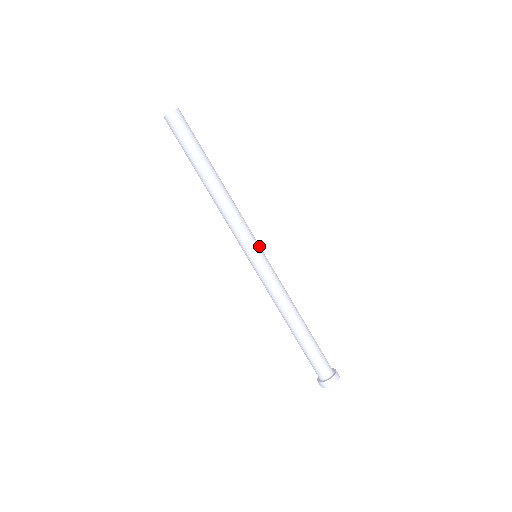
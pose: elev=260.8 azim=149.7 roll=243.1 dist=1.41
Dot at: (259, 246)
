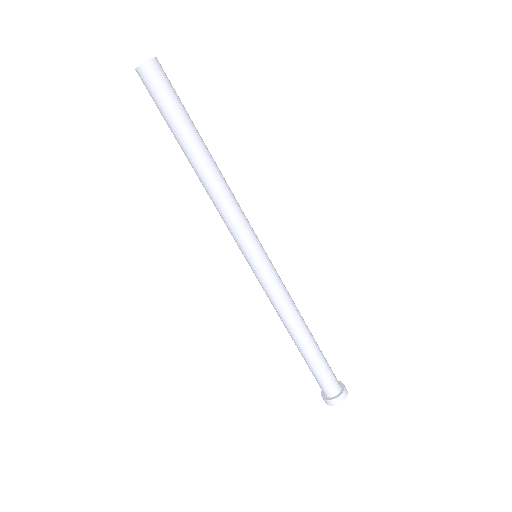
Dot at: (260, 243)
